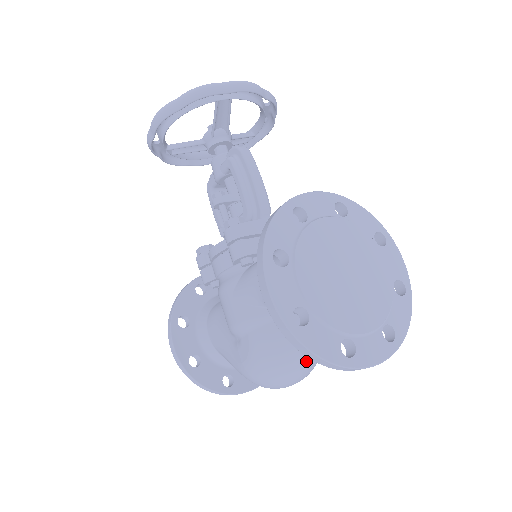
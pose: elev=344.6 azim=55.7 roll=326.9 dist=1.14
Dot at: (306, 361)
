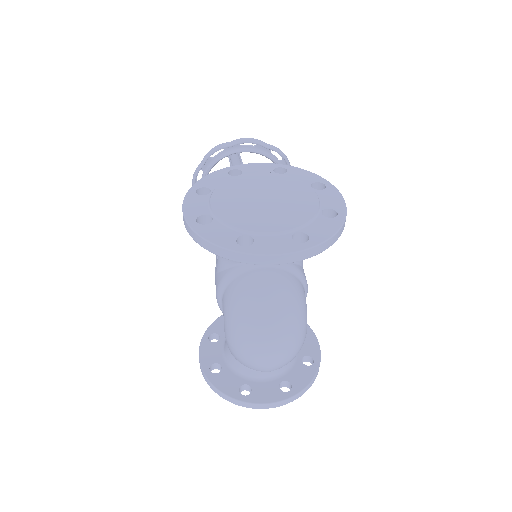
Dot at: (267, 313)
